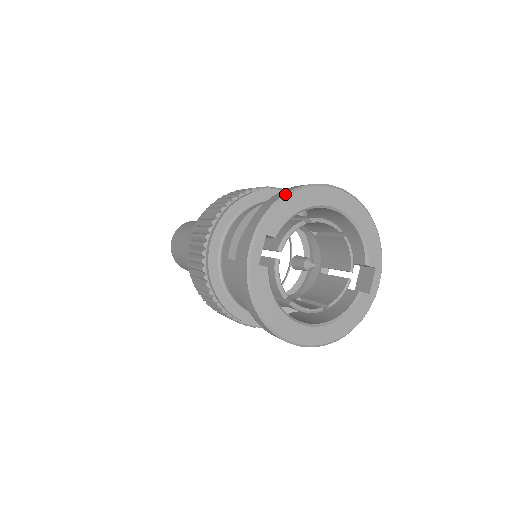
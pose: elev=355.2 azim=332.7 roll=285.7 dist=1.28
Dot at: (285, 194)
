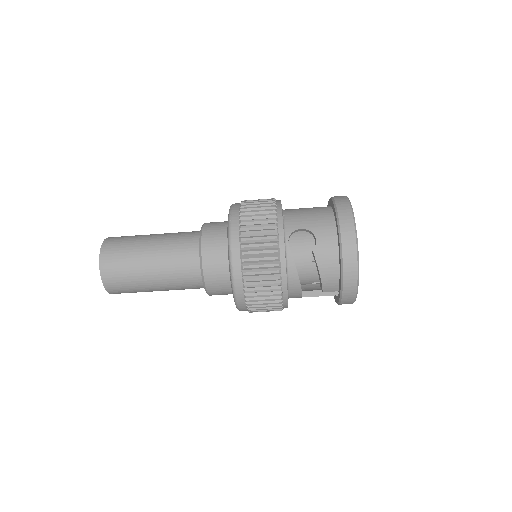
Dot at: occluded
